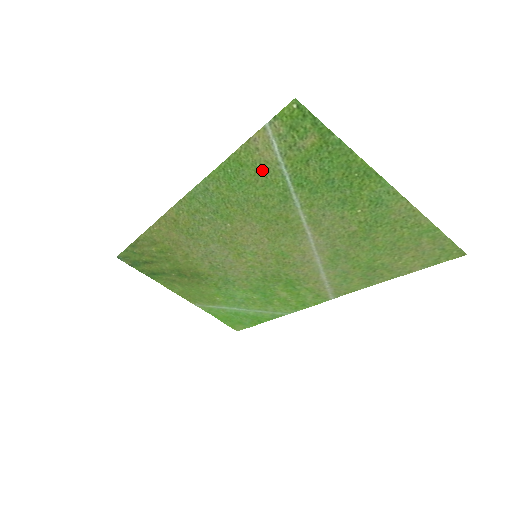
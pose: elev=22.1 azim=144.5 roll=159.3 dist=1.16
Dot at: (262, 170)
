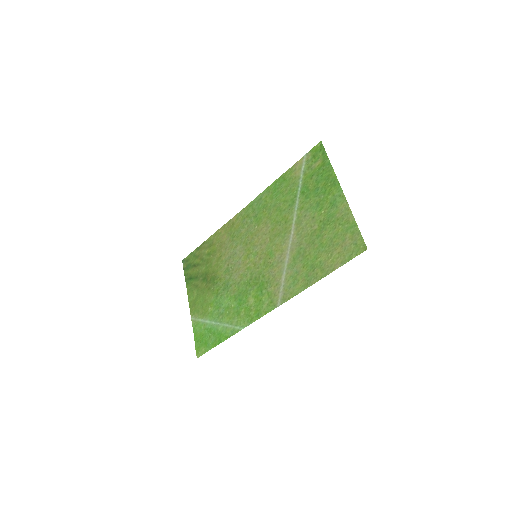
Dot at: (291, 183)
